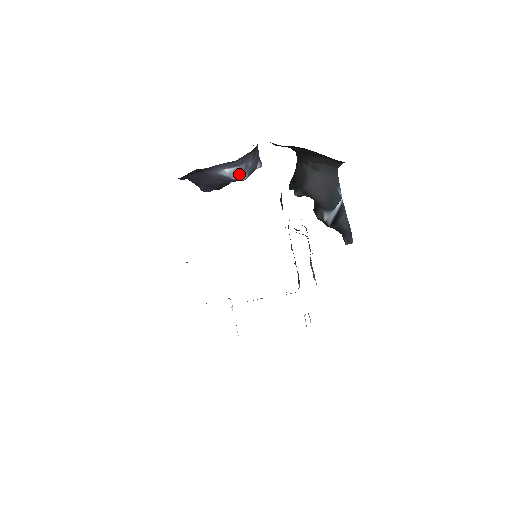
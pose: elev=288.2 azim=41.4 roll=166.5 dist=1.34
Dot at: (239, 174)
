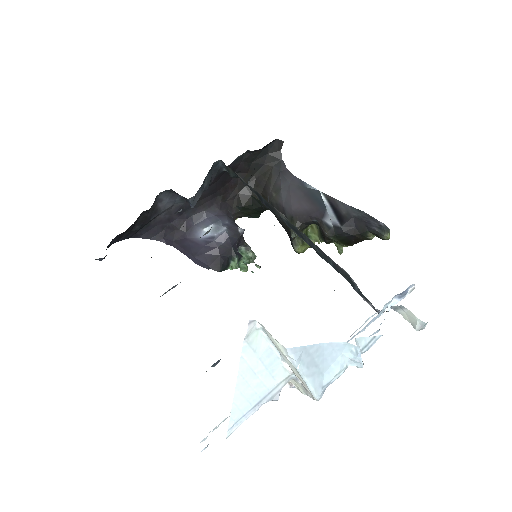
Dot at: (219, 229)
